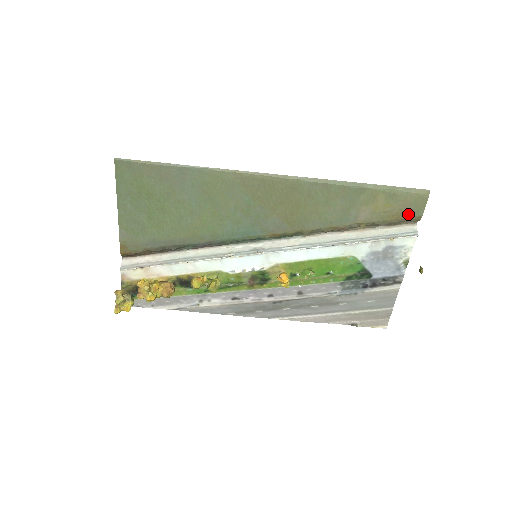
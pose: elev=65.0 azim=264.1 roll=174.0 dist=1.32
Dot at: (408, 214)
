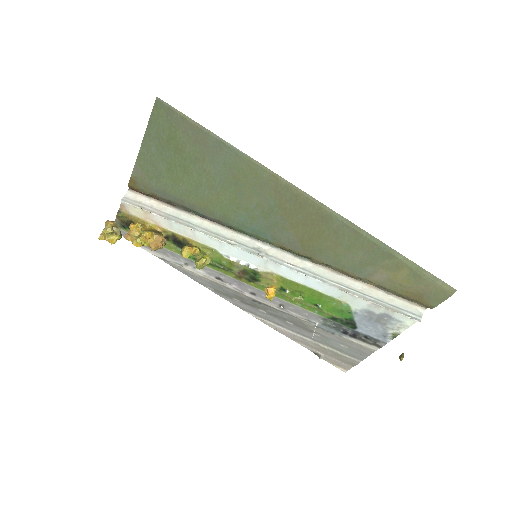
Dot at: (422, 298)
